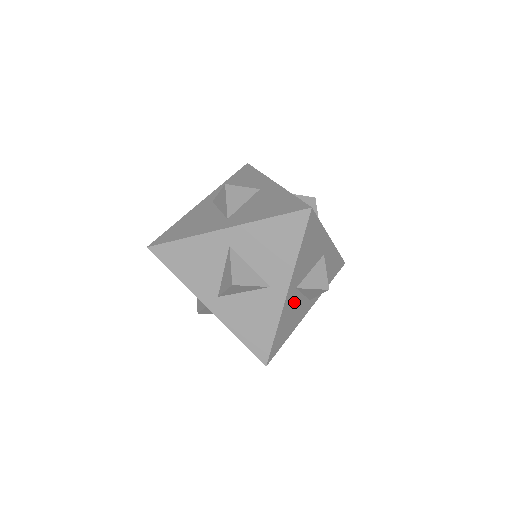
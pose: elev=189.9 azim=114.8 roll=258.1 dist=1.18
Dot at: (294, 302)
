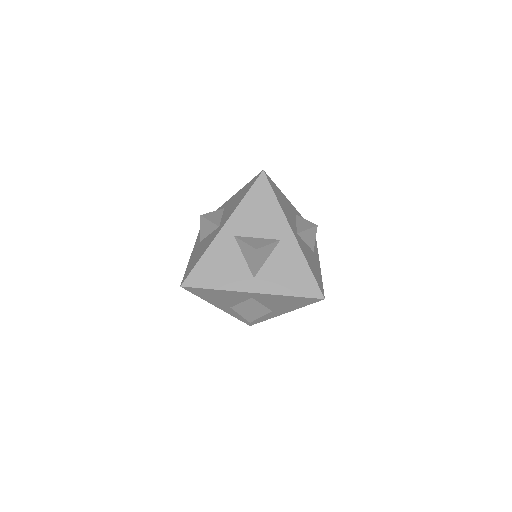
Dot at: occluded
